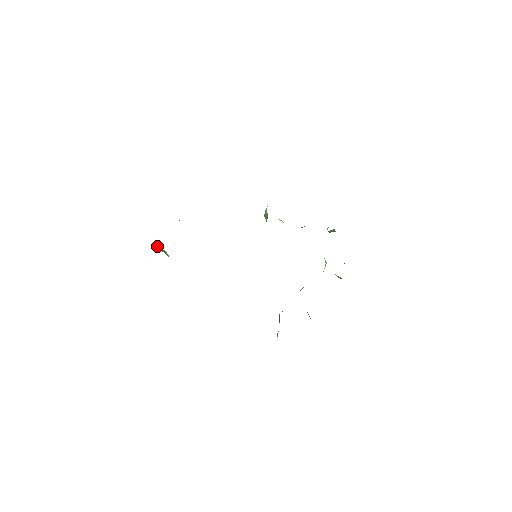
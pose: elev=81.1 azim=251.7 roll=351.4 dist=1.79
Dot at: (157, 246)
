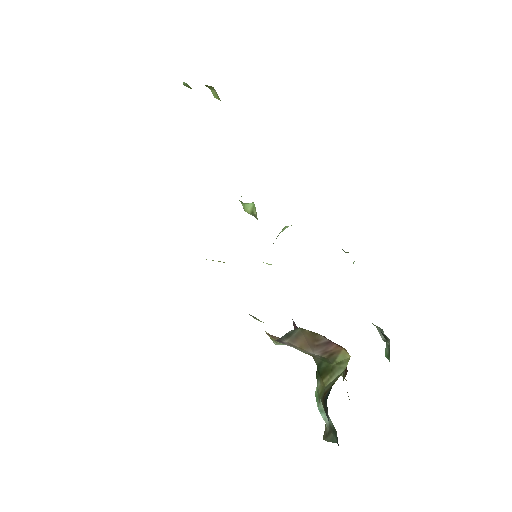
Dot at: occluded
